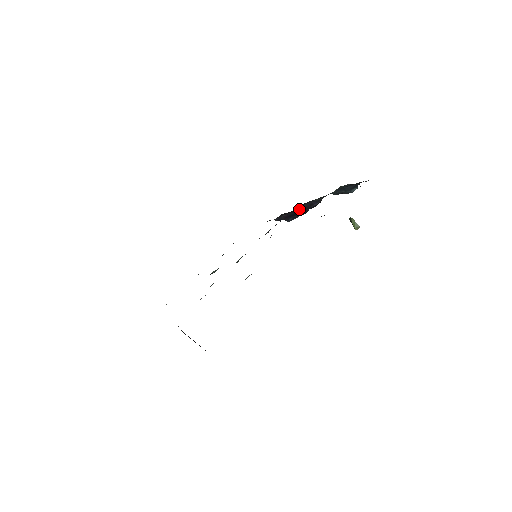
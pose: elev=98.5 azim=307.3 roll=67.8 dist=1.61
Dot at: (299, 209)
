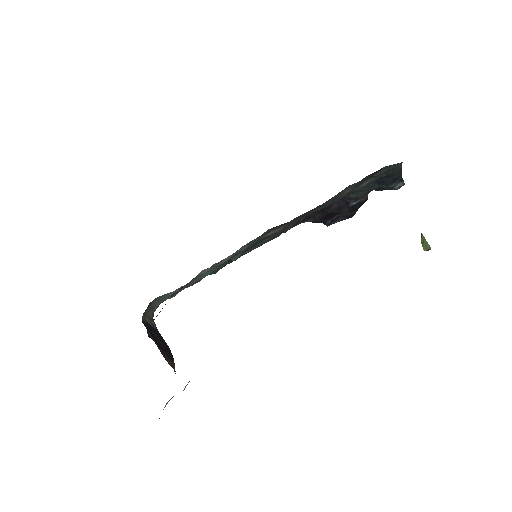
Dot at: (331, 207)
